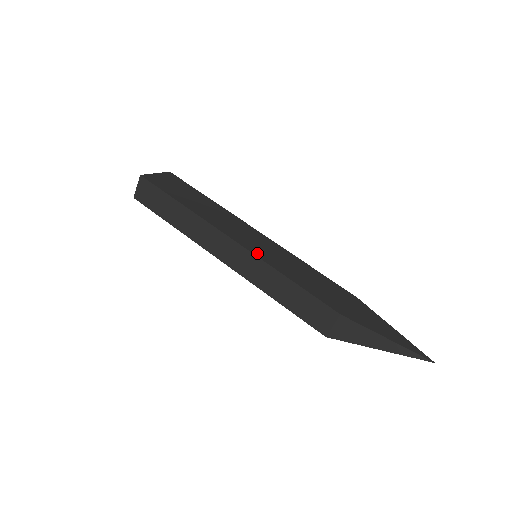
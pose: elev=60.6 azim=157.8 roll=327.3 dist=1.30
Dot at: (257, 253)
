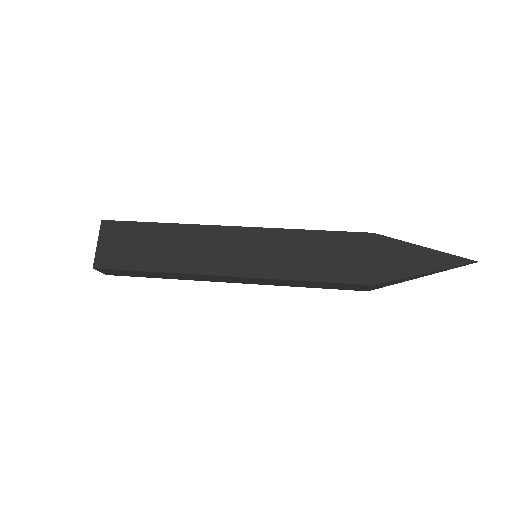
Dot at: (260, 273)
